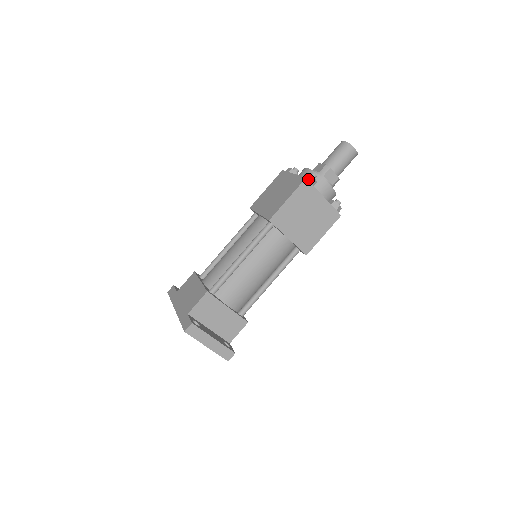
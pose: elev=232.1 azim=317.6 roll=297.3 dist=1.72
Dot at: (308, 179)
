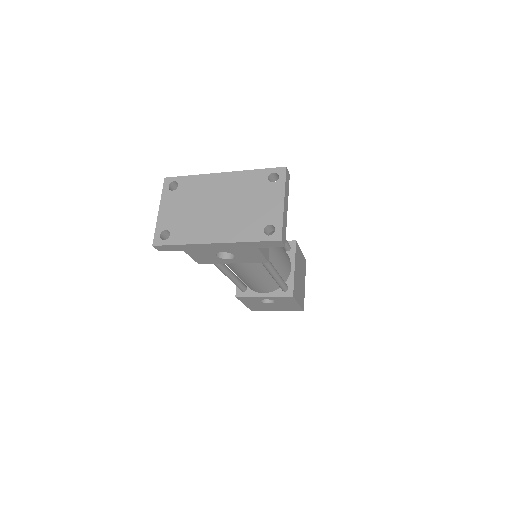
Dot at: occluded
